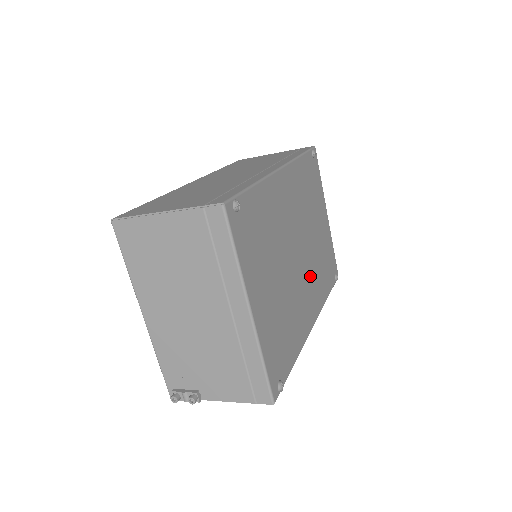
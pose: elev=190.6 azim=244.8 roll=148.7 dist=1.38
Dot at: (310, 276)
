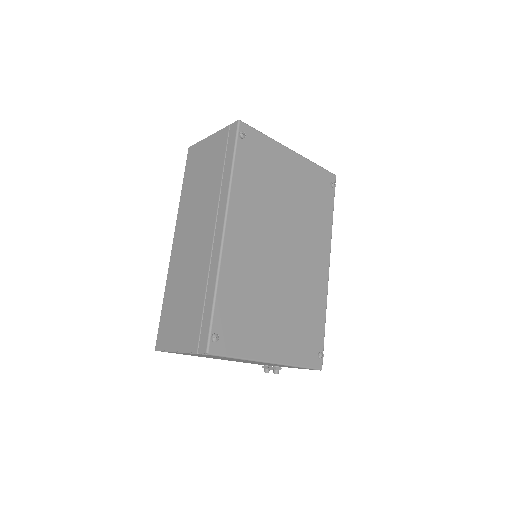
Dot at: (305, 243)
